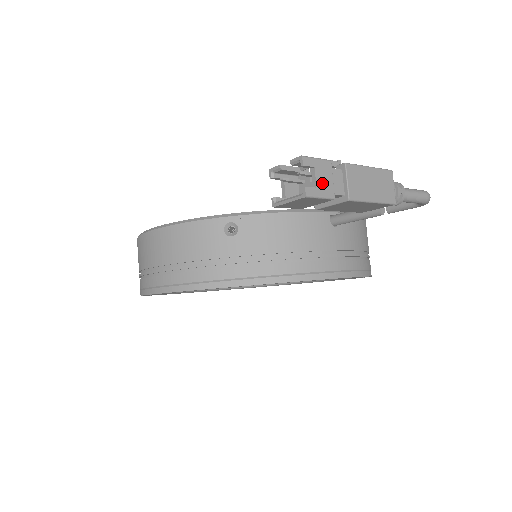
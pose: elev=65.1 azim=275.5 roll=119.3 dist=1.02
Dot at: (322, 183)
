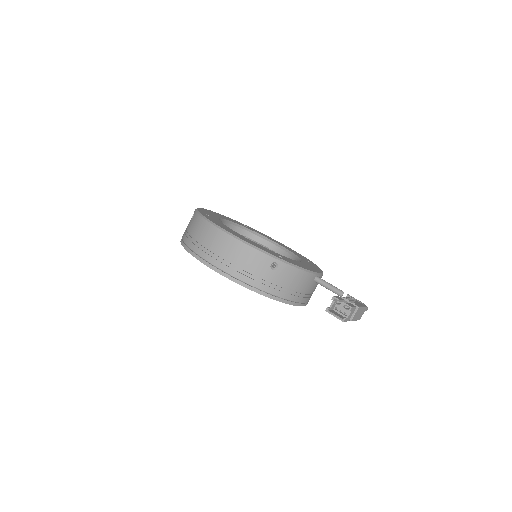
Dot at: (350, 316)
